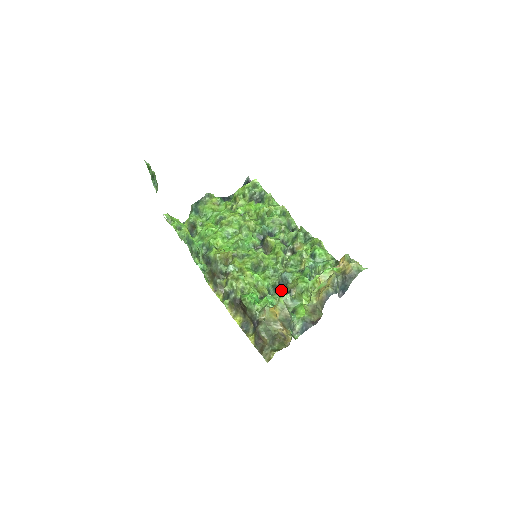
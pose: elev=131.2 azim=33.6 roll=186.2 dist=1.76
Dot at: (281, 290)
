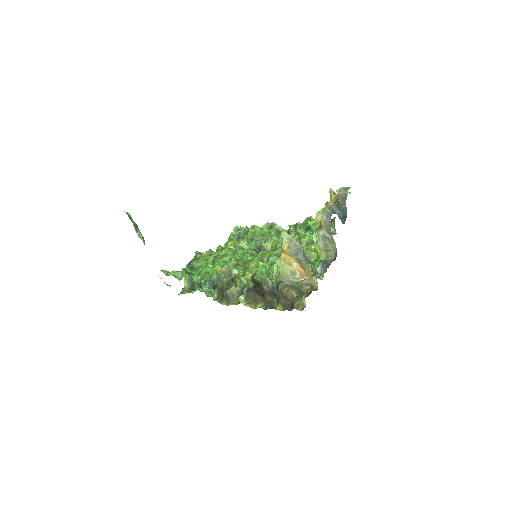
Dot at: occluded
